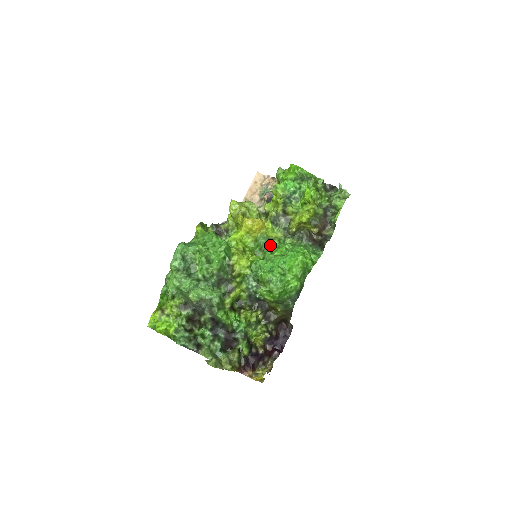
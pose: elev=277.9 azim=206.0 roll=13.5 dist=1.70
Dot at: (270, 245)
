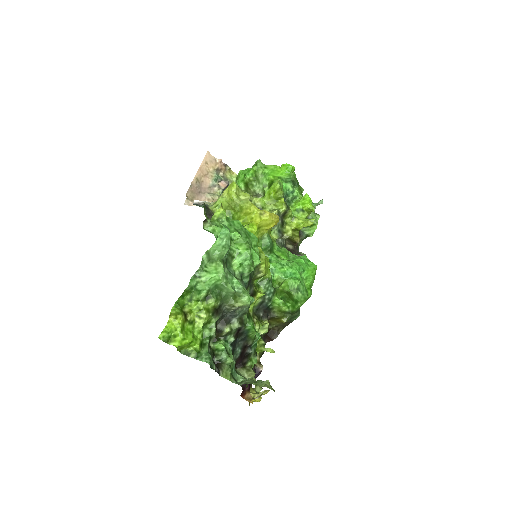
Dot at: (273, 247)
